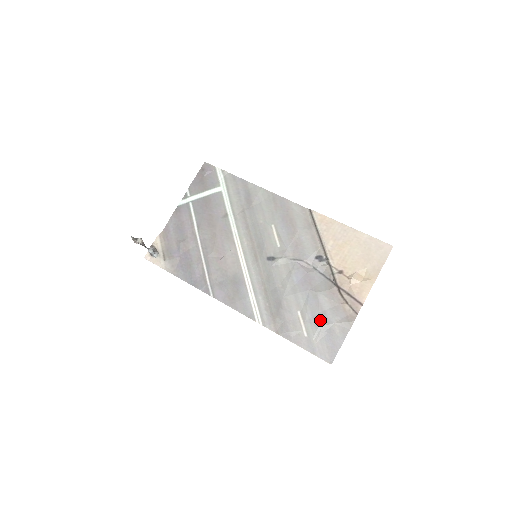
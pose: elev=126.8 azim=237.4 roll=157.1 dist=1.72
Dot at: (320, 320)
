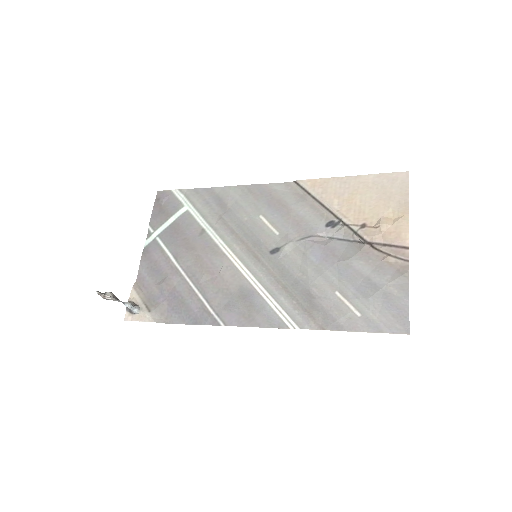
Dot at: (367, 289)
